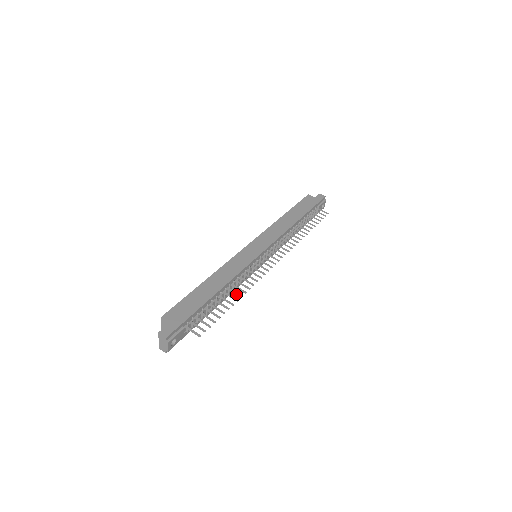
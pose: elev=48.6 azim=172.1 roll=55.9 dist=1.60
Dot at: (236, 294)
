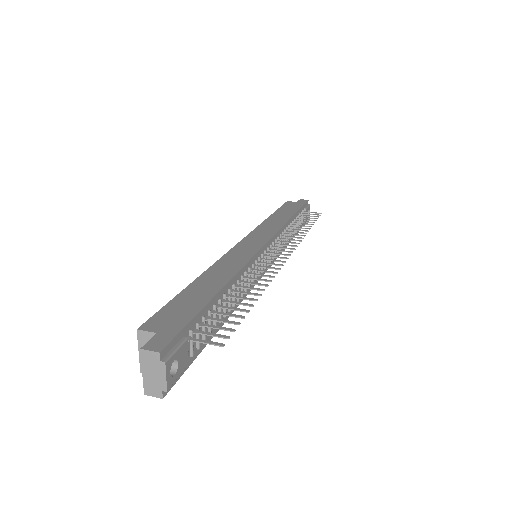
Dot at: (253, 289)
